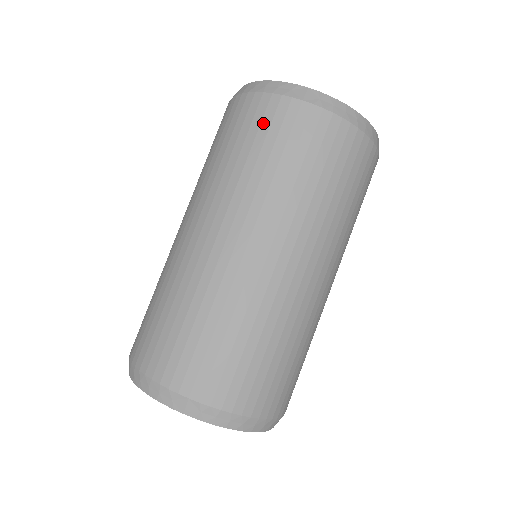
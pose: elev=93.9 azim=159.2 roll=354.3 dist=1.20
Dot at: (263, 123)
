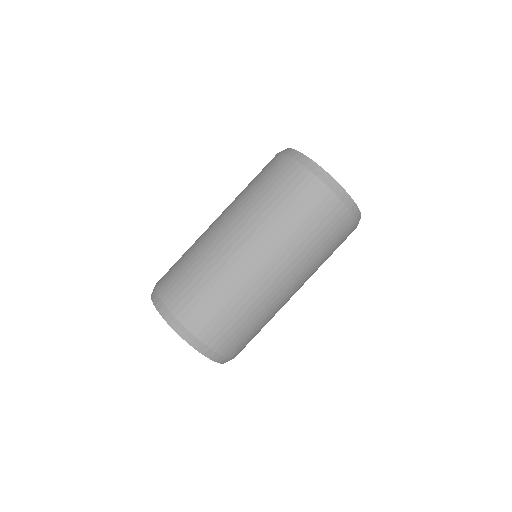
Dot at: (319, 207)
